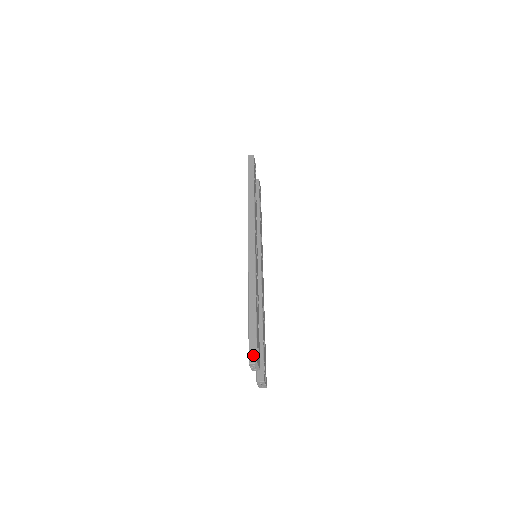
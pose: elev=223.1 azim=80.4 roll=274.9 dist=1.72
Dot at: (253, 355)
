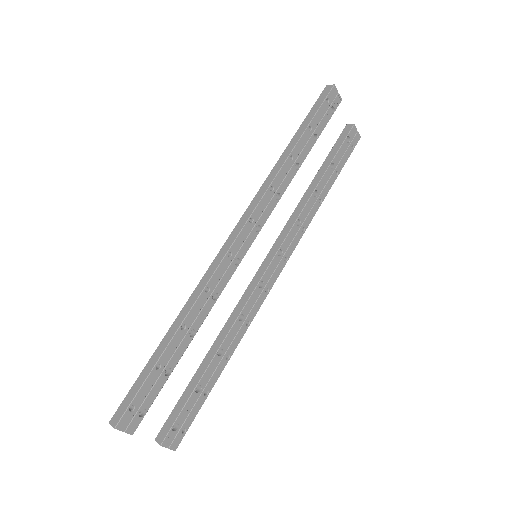
Dot at: (119, 414)
